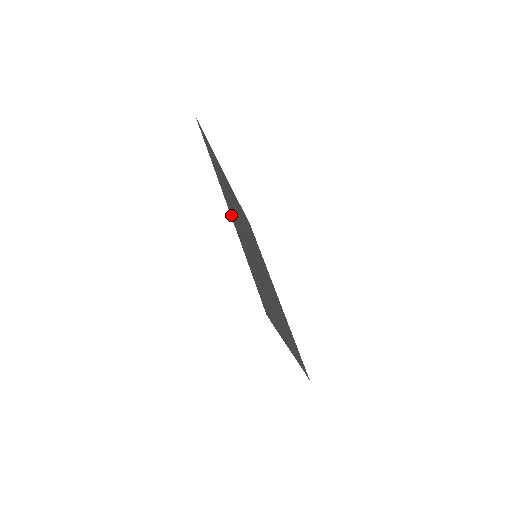
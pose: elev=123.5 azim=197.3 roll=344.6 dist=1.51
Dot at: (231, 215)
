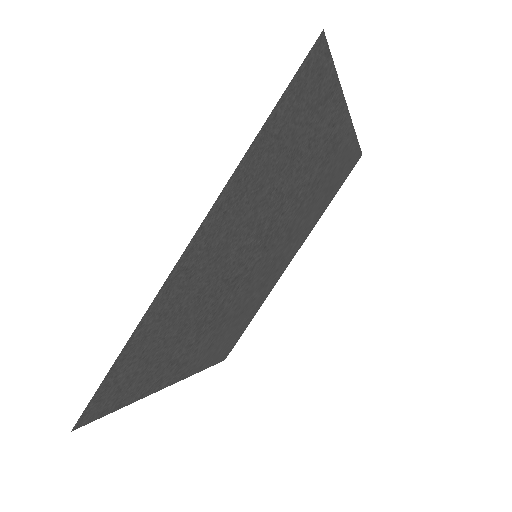
Dot at: (175, 271)
